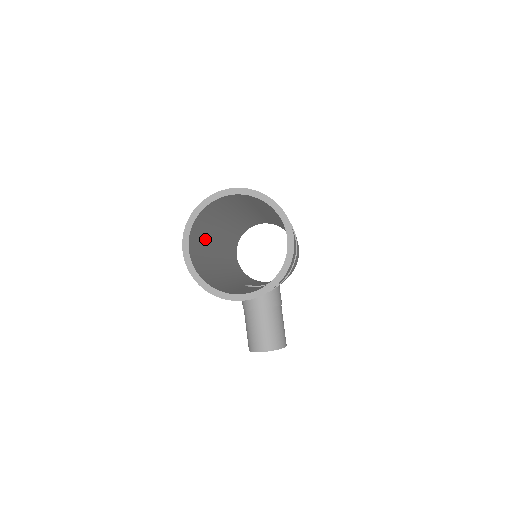
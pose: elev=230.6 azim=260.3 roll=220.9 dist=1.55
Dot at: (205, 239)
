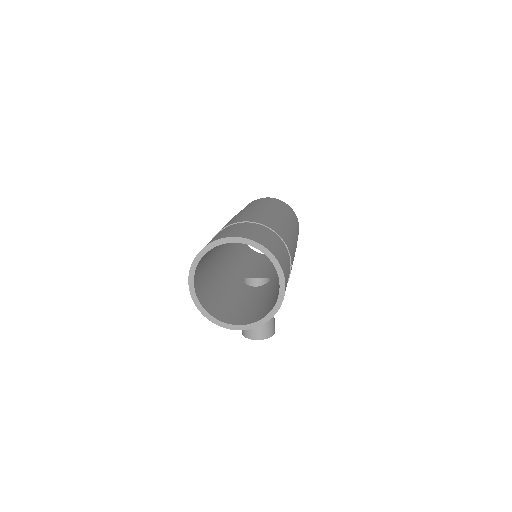
Dot at: (210, 255)
